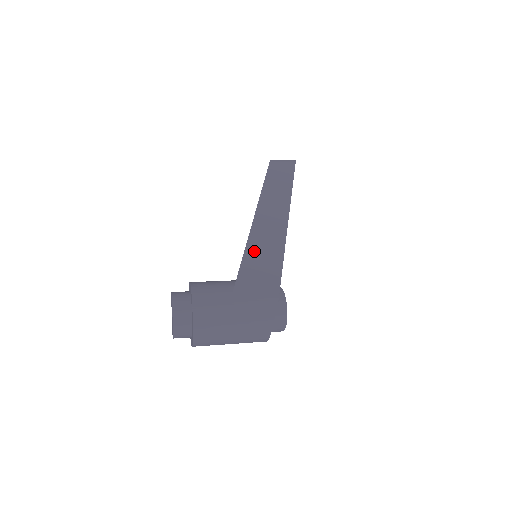
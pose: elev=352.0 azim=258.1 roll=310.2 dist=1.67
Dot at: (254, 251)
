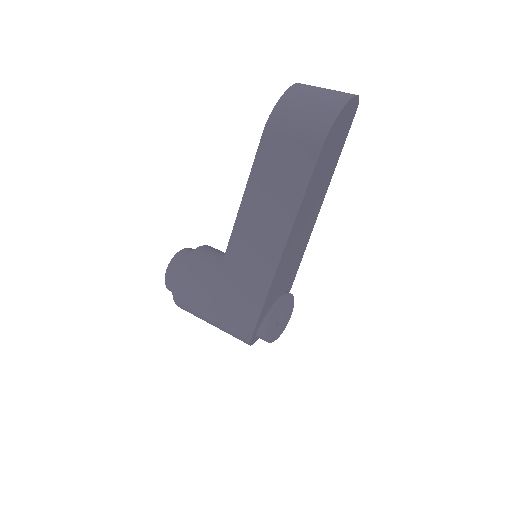
Dot at: (227, 286)
